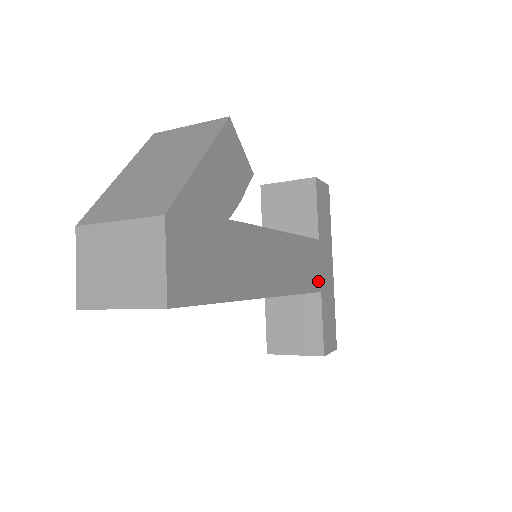
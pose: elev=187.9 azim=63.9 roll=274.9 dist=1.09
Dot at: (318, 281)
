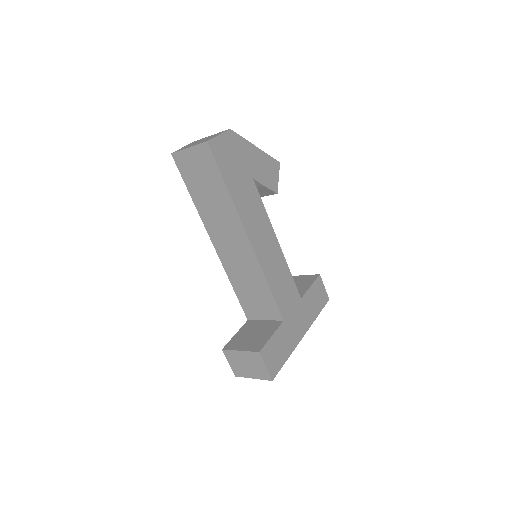
Dot at: (285, 311)
